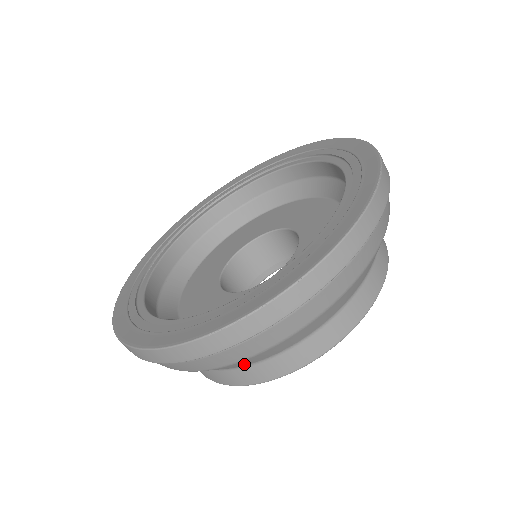
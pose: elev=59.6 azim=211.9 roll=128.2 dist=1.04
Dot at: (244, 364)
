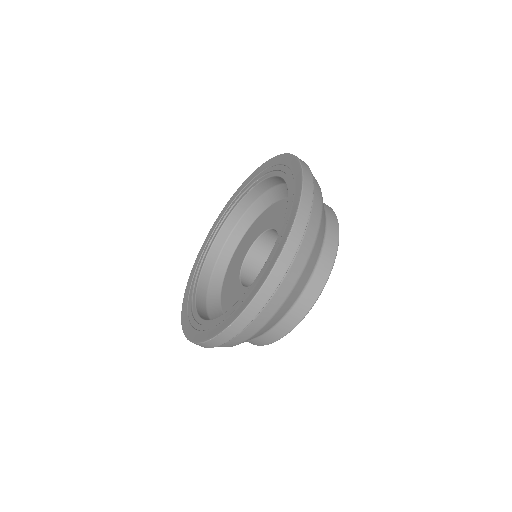
Dot at: occluded
